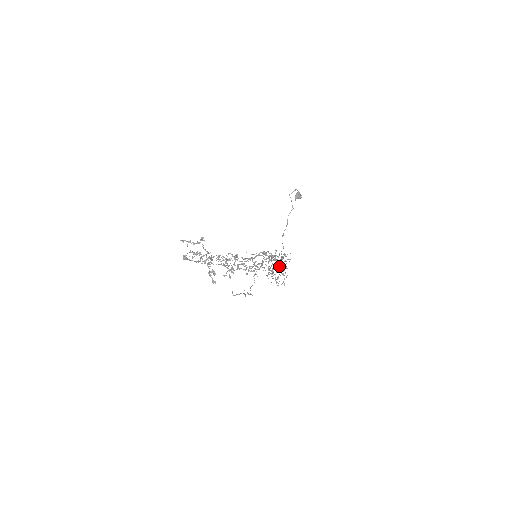
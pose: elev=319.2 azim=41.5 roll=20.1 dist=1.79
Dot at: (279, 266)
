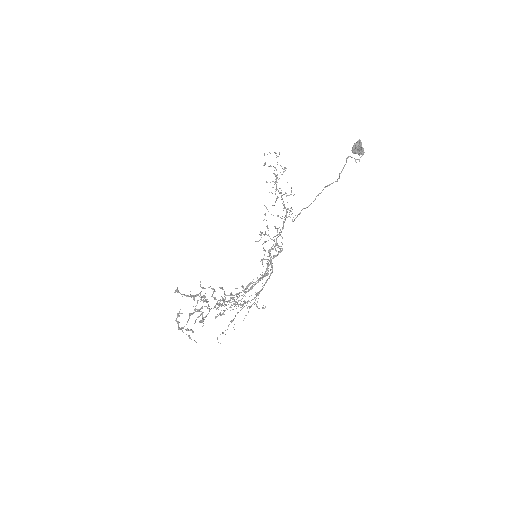
Dot at: occluded
